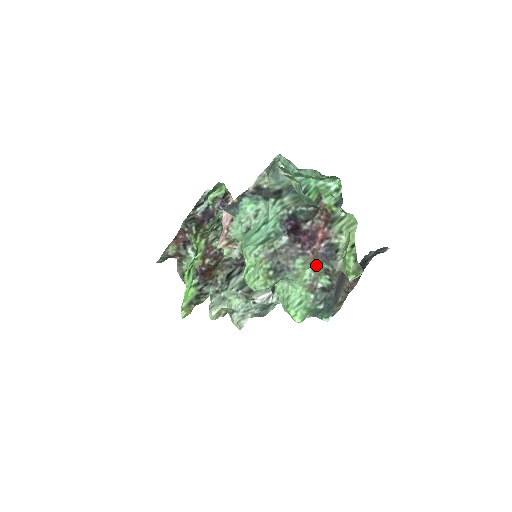
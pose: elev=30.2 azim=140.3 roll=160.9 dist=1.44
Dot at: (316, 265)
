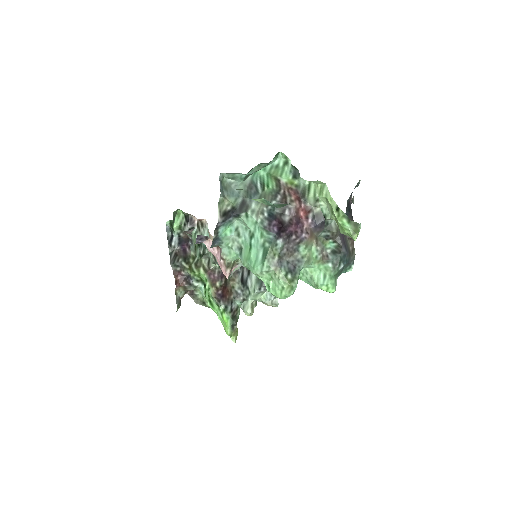
Dot at: (315, 239)
